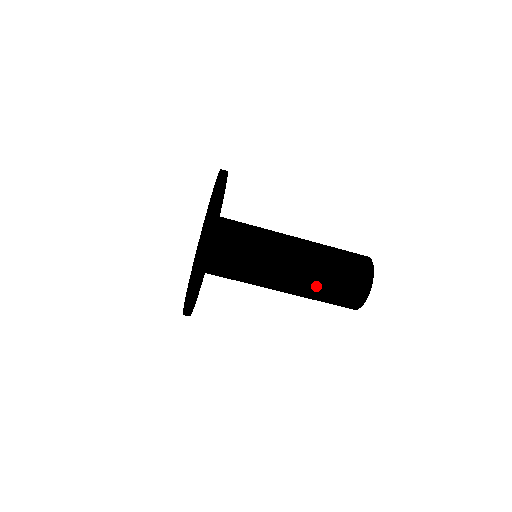
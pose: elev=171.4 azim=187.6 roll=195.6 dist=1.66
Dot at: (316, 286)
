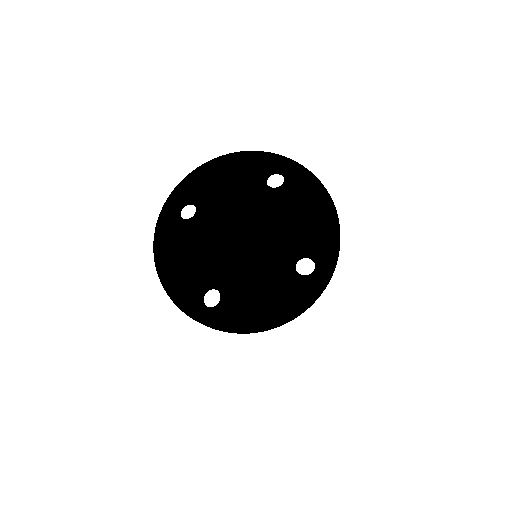
Dot at: occluded
